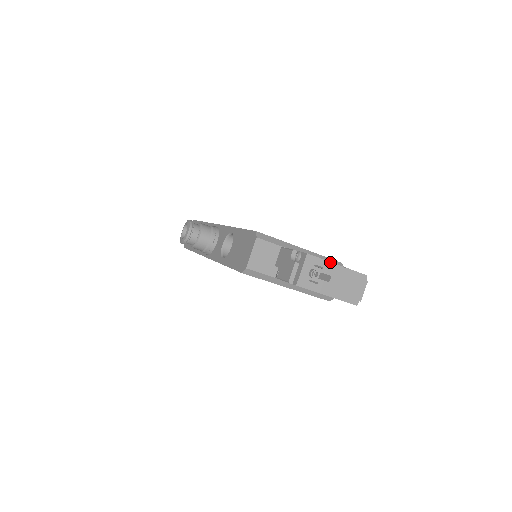
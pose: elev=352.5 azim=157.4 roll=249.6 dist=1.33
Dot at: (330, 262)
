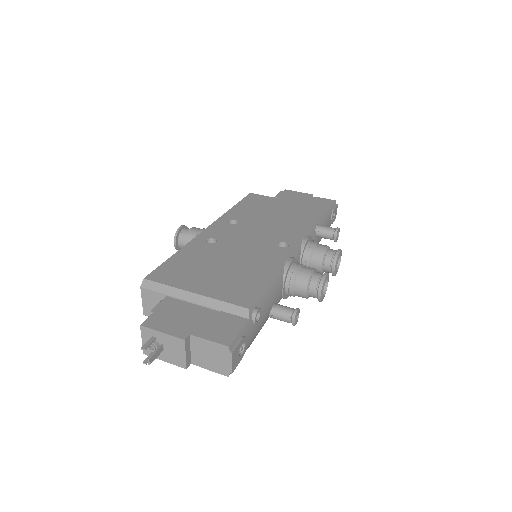
Dot at: (168, 334)
